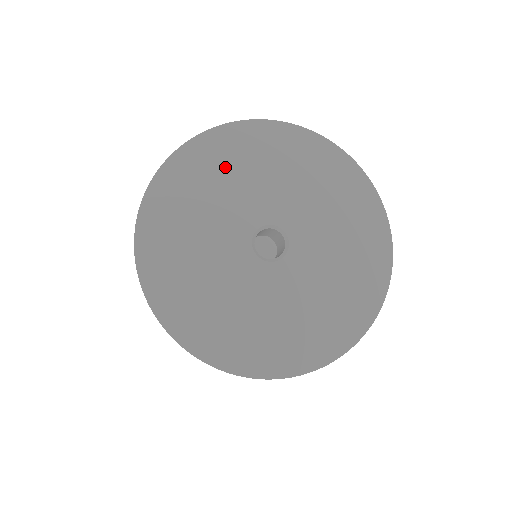
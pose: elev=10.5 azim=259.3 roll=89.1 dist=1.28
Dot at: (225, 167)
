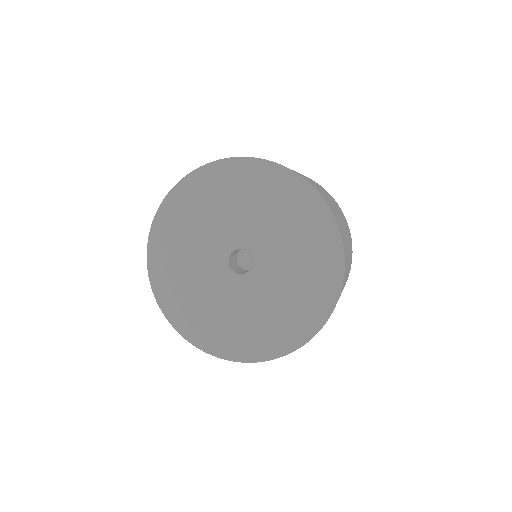
Dot at: (206, 201)
